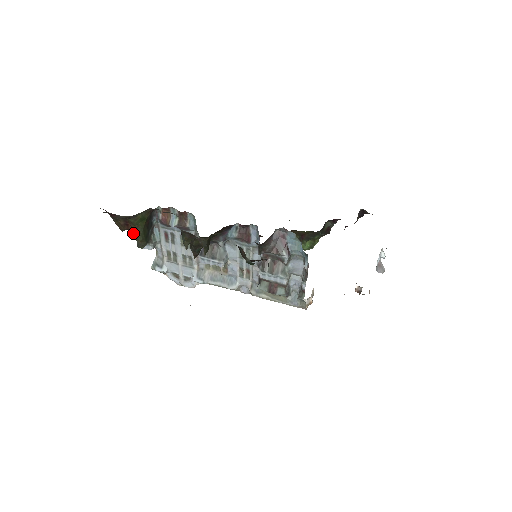
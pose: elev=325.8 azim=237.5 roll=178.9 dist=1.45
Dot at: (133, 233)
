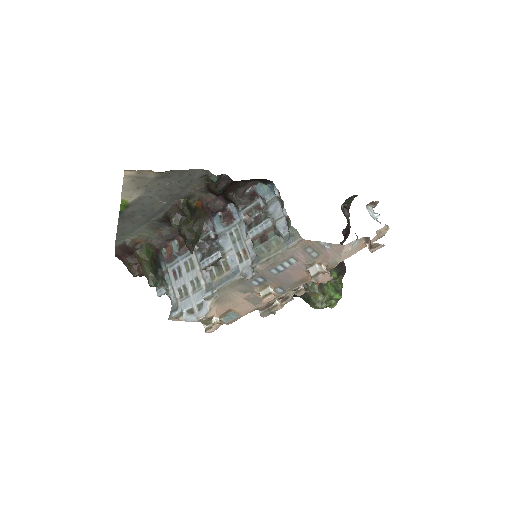
Dot at: (143, 272)
